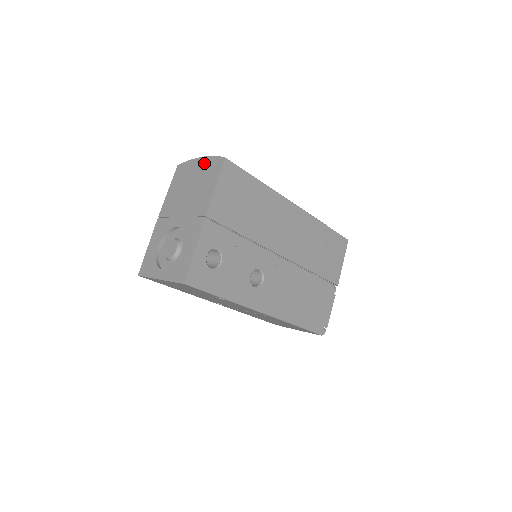
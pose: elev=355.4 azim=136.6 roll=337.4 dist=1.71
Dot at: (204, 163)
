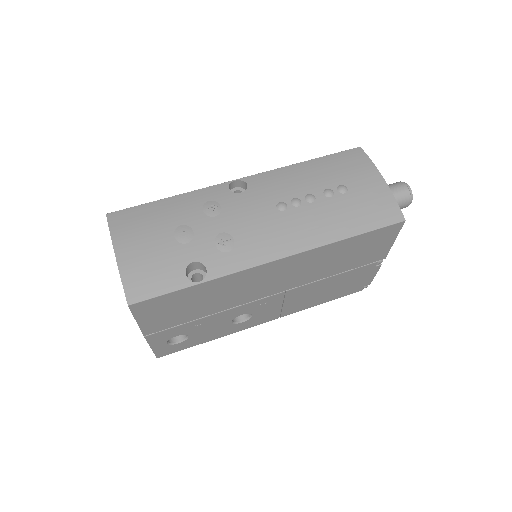
Dot at: occluded
